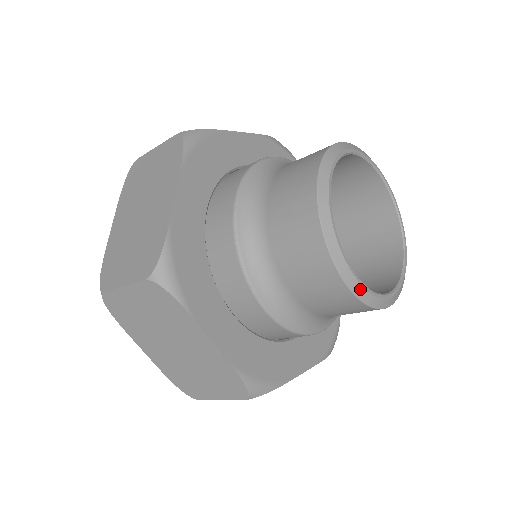
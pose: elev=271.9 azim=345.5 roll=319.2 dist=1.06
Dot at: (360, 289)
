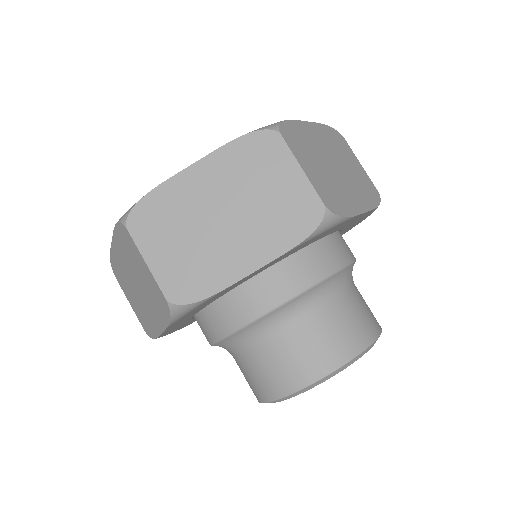
Dot at: occluded
